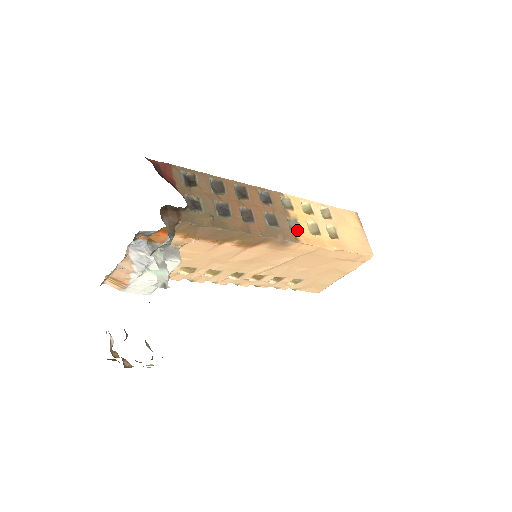
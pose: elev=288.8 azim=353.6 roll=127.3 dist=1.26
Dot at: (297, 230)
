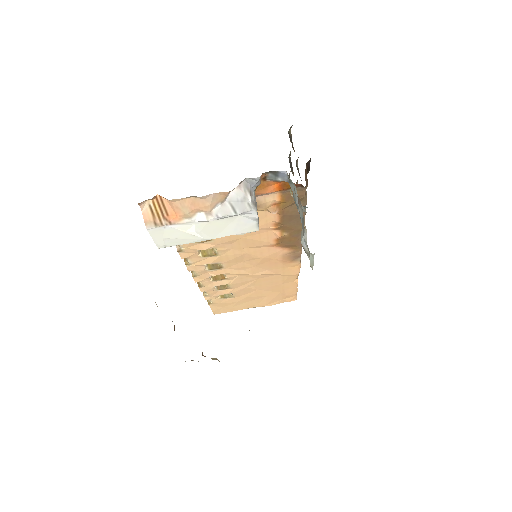
Dot at: occluded
